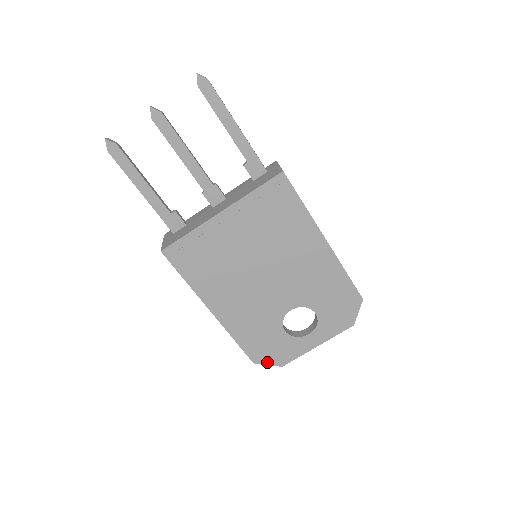
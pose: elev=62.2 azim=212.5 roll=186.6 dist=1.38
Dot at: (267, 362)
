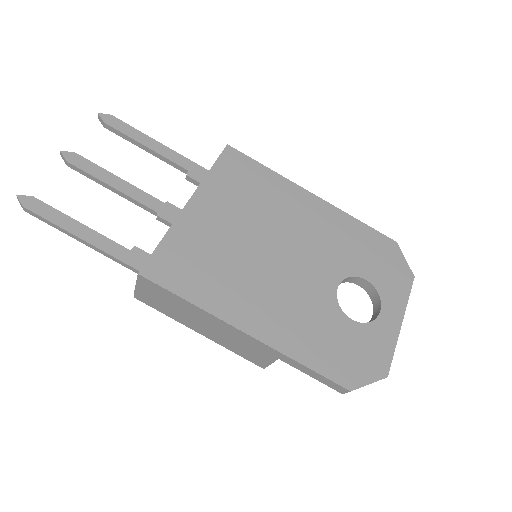
Dot at: (365, 380)
